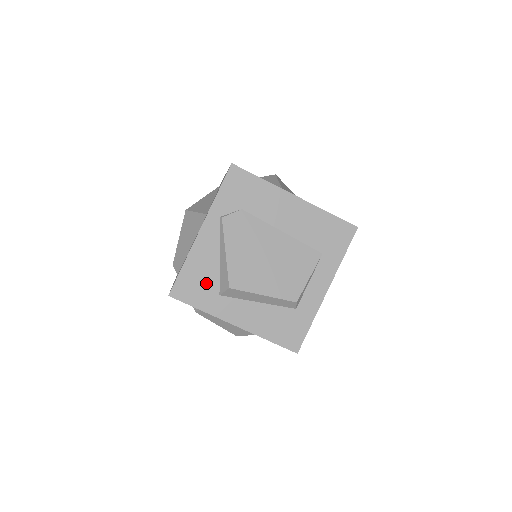
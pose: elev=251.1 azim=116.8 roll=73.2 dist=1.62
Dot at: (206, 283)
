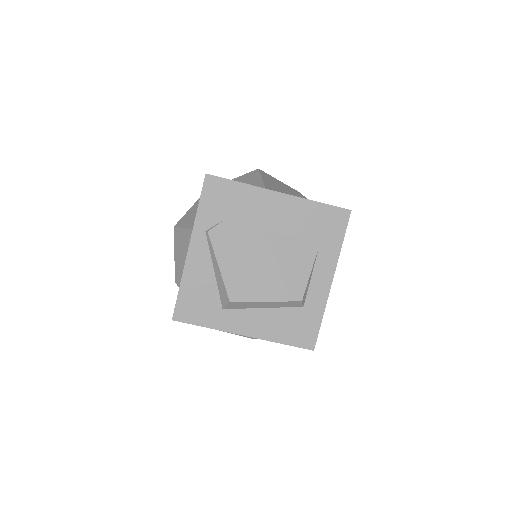
Dot at: (206, 300)
